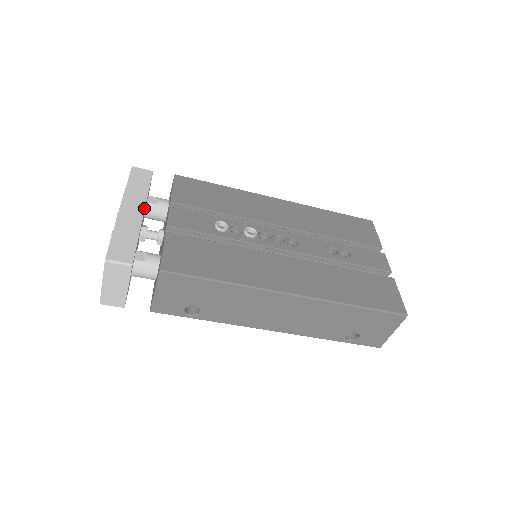
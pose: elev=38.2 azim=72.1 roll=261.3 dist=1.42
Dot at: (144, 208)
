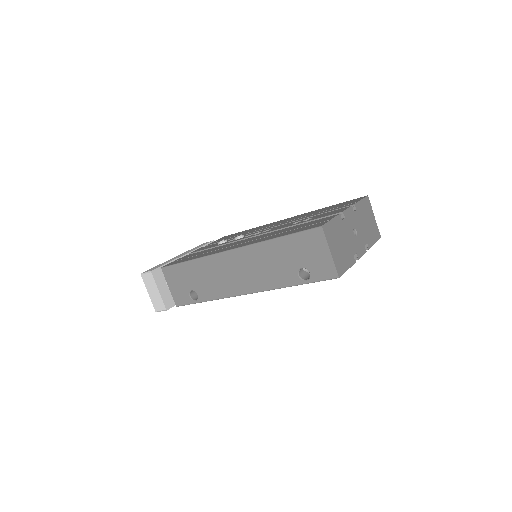
Dot at: (187, 253)
